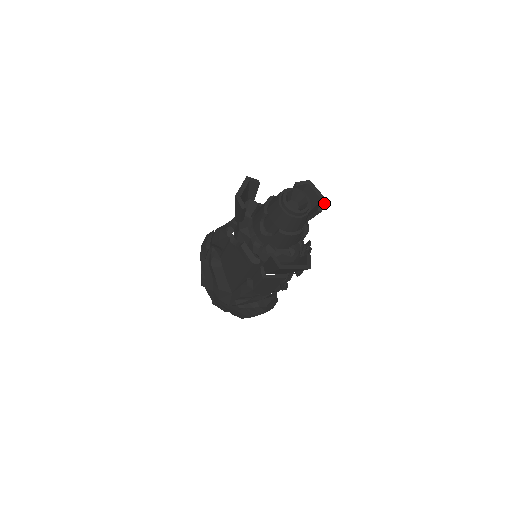
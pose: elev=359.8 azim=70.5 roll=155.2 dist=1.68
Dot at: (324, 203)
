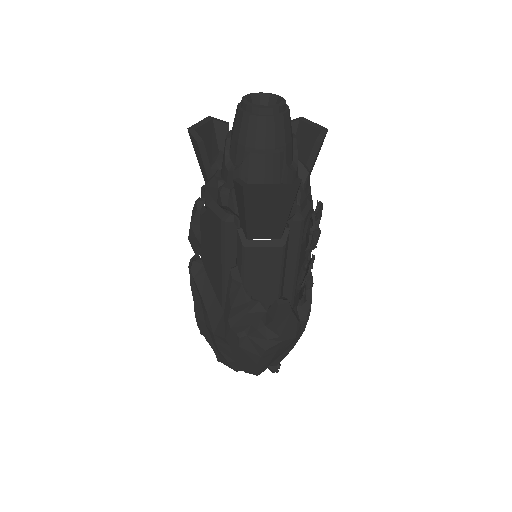
Dot at: (325, 133)
